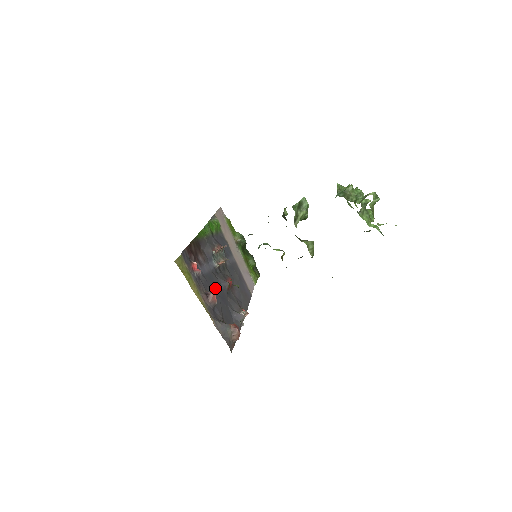
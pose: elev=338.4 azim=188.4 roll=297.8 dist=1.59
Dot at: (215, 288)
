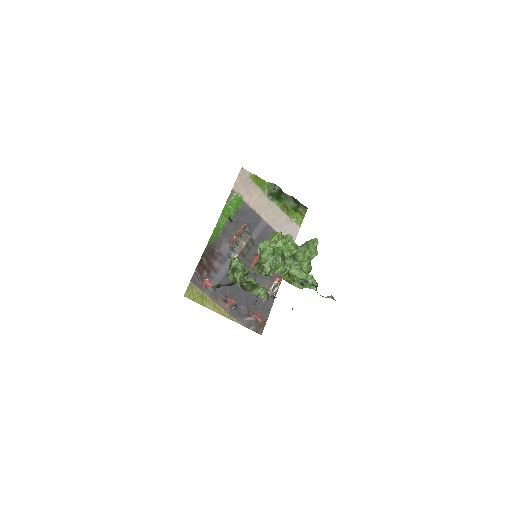
Dot at: occluded
